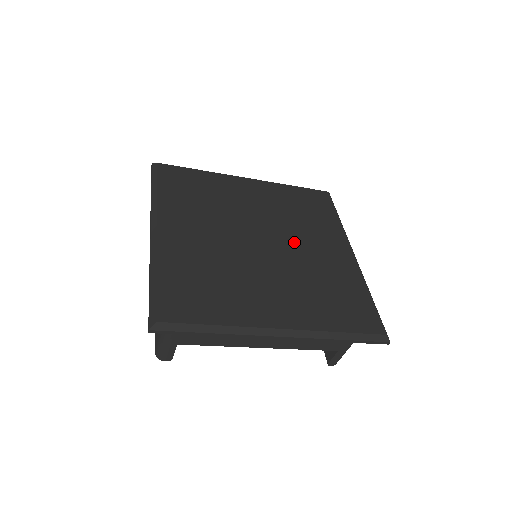
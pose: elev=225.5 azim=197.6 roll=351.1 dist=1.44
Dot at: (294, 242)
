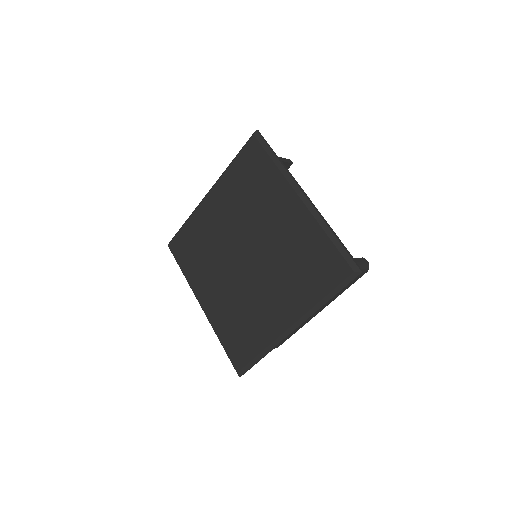
Dot at: (262, 277)
